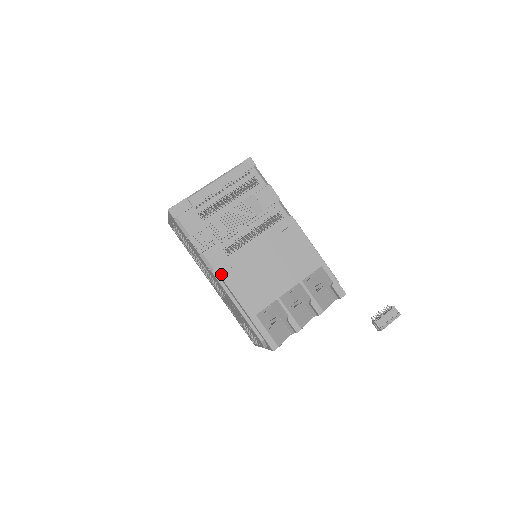
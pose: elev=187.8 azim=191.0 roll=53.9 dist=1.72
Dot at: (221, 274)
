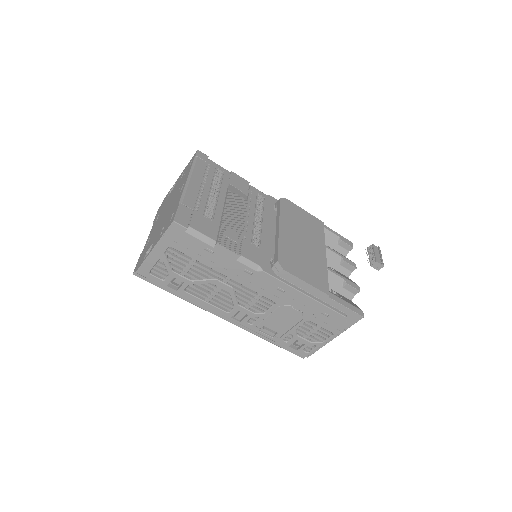
Dot at: (270, 269)
